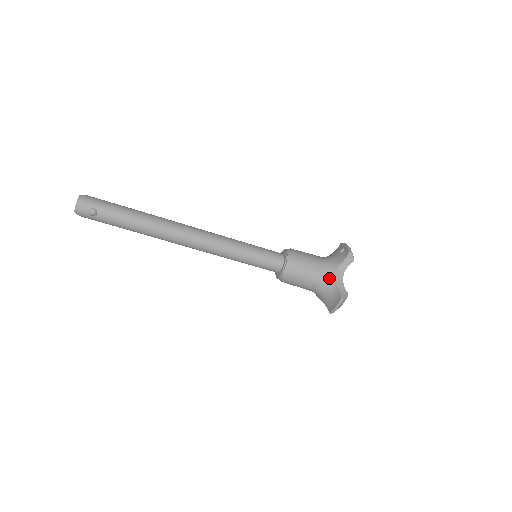
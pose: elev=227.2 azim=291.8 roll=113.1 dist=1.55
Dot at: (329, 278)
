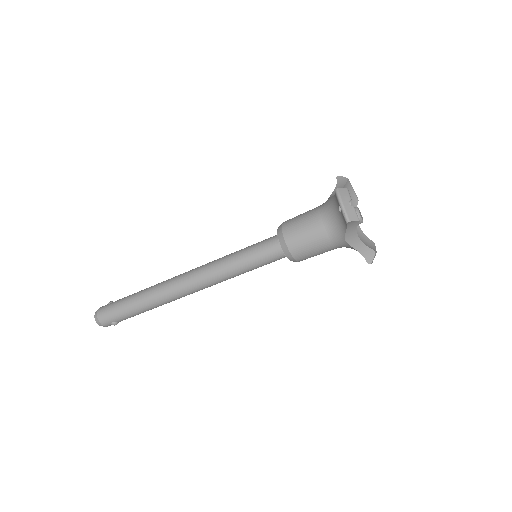
Dot at: (343, 245)
